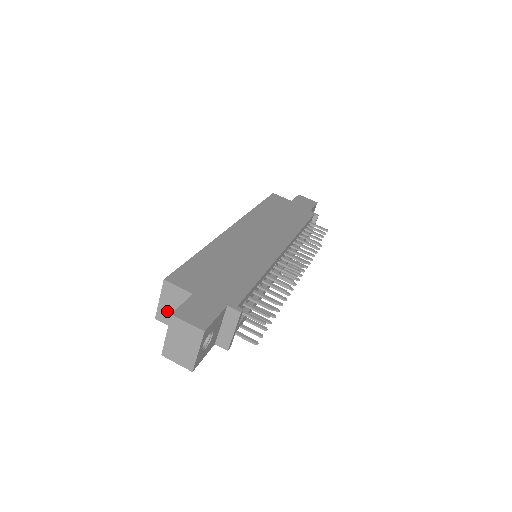
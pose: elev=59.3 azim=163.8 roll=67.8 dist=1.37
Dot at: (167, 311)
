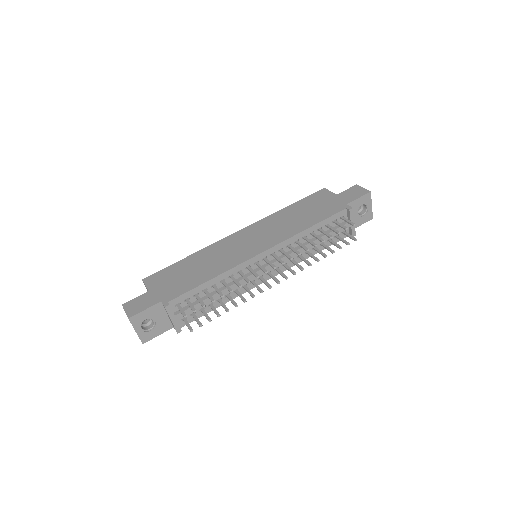
Dot at: occluded
